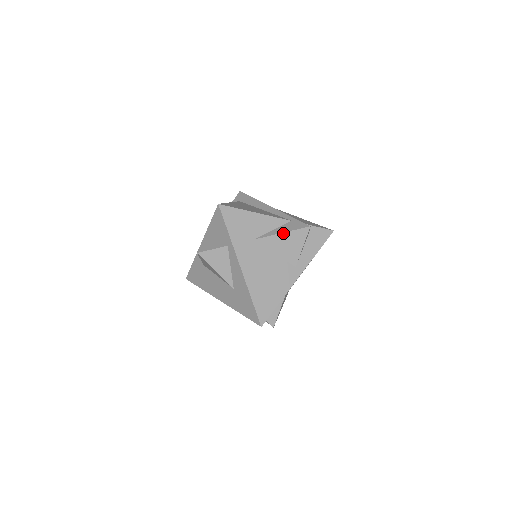
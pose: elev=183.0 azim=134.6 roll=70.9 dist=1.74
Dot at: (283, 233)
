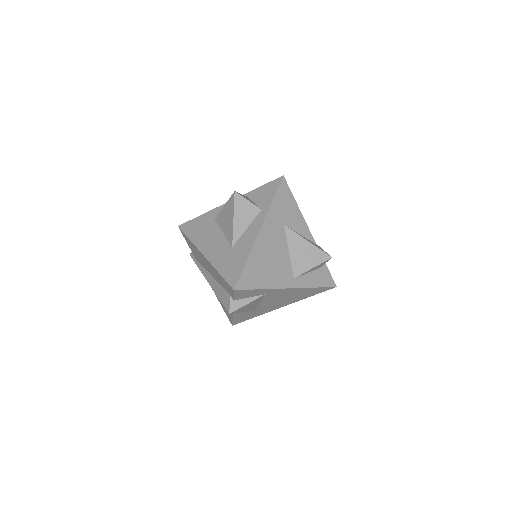
Dot at: (309, 242)
